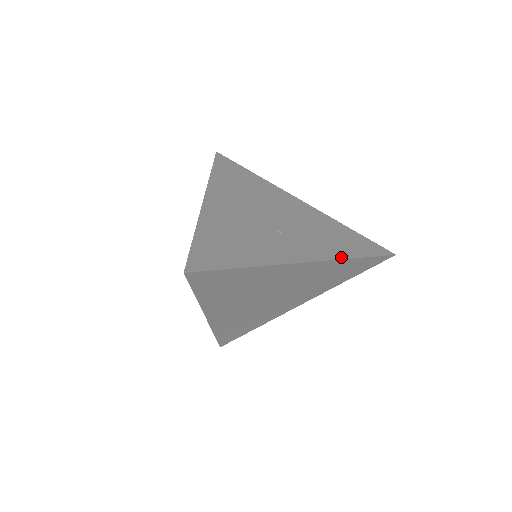
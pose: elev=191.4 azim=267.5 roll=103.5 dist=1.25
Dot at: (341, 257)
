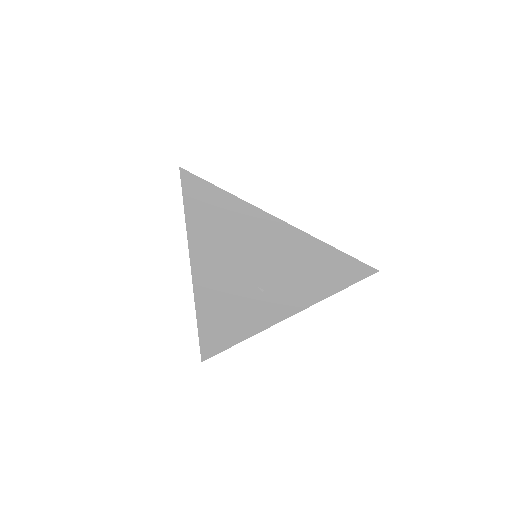
Dot at: (317, 300)
